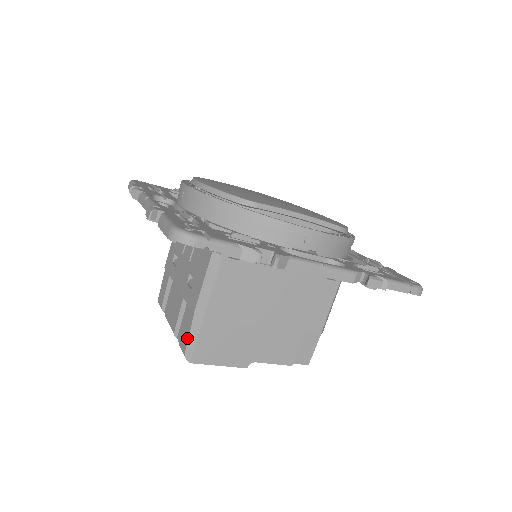
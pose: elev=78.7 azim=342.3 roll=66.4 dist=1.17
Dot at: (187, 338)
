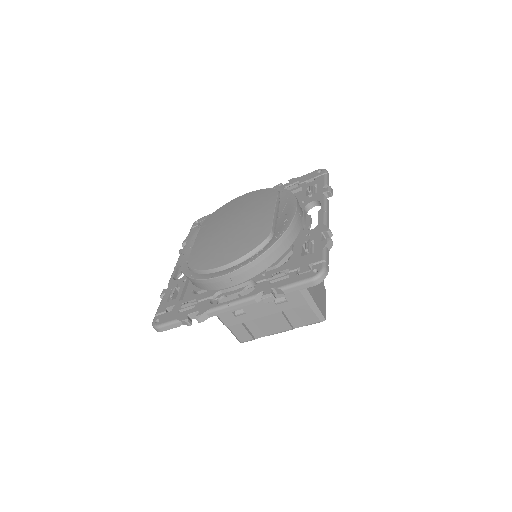
Dot at: (314, 315)
